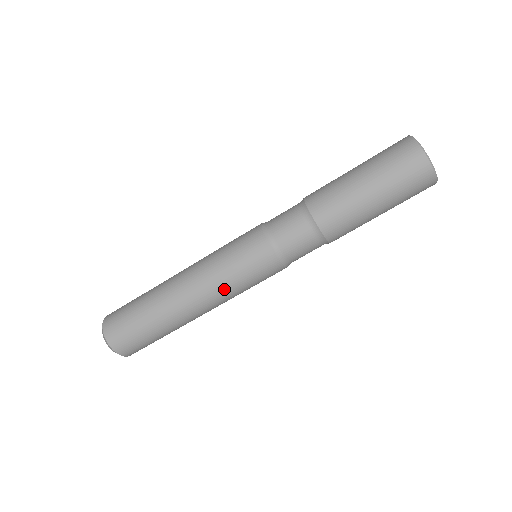
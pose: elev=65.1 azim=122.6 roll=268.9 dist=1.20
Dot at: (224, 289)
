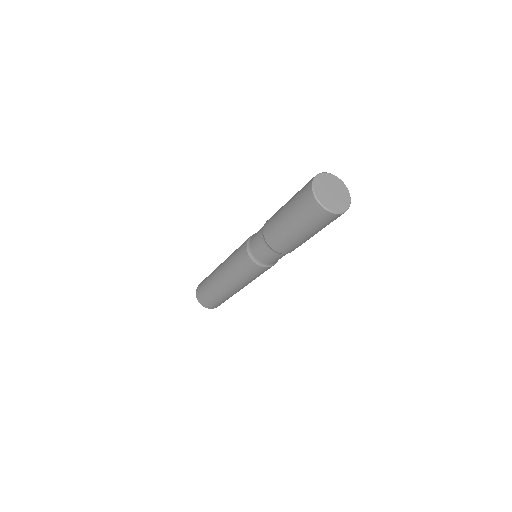
Dot at: (238, 280)
